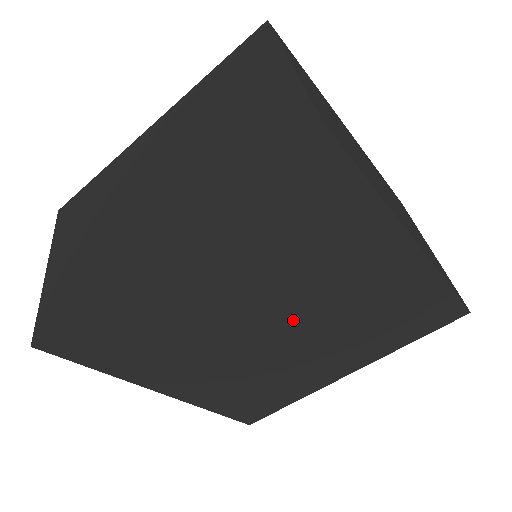
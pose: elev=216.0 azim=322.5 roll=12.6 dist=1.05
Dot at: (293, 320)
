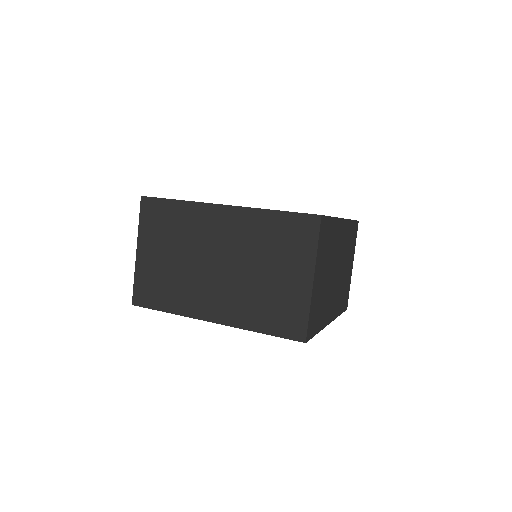
Dot at: occluded
